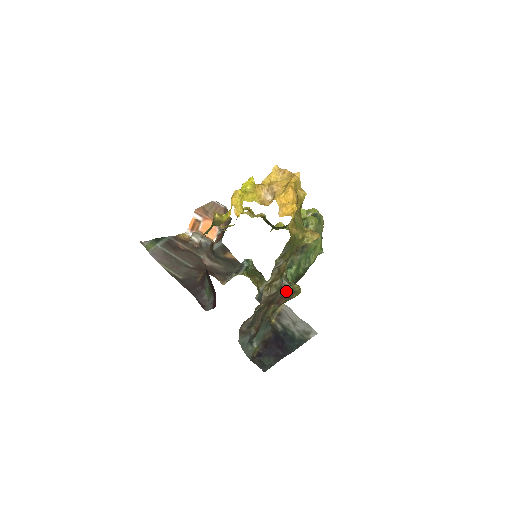
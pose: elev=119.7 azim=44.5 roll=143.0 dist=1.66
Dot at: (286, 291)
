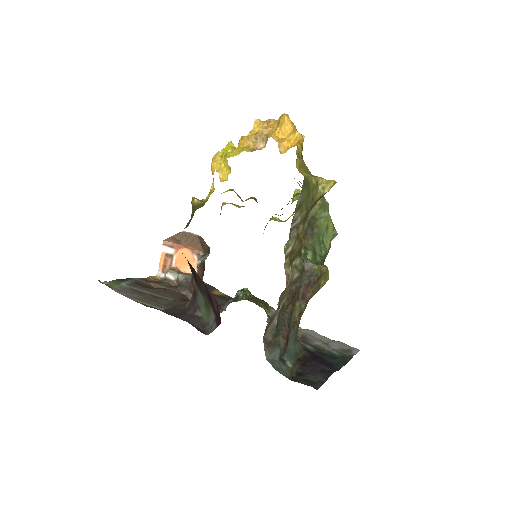
Dot at: (311, 274)
